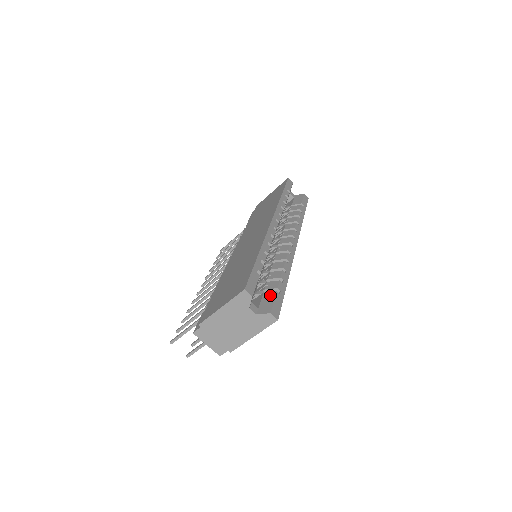
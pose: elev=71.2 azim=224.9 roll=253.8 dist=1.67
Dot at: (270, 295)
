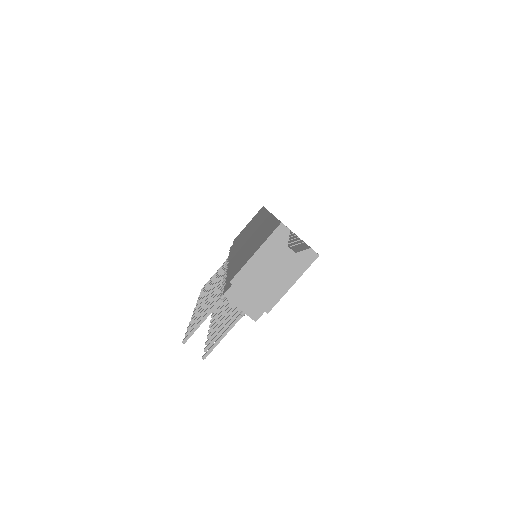
Dot at: (300, 245)
